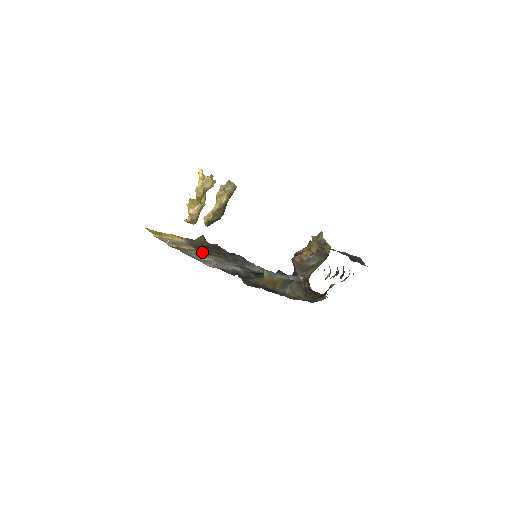
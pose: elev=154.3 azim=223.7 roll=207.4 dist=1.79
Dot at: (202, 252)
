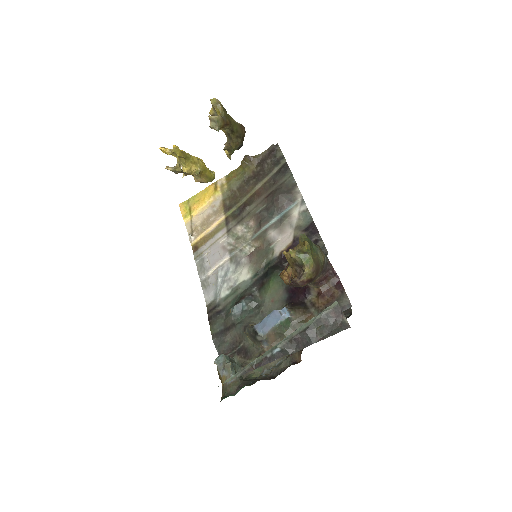
Dot at: (231, 220)
